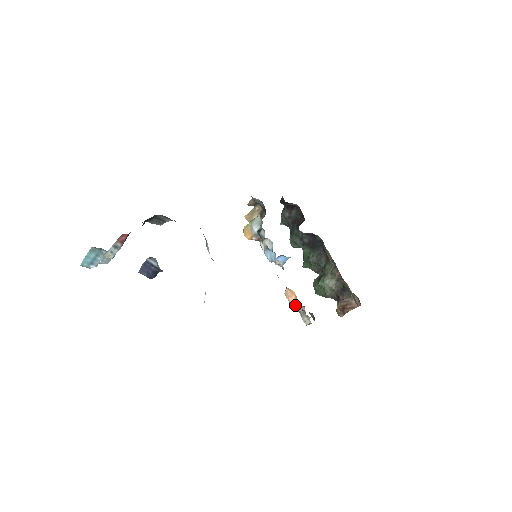
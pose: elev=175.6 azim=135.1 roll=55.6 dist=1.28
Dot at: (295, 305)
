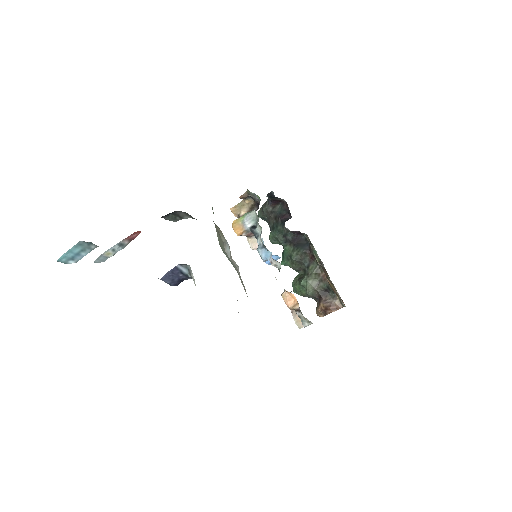
Dot at: (295, 309)
